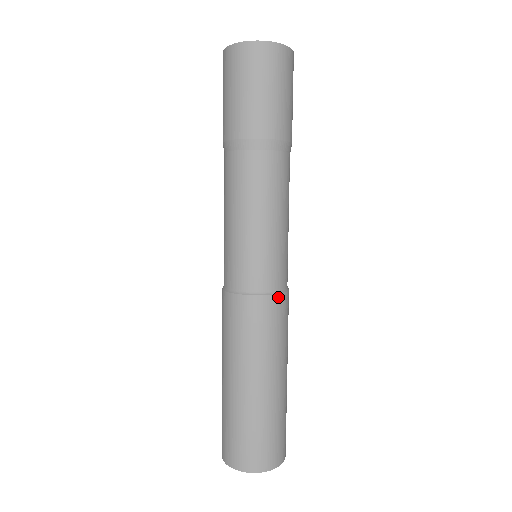
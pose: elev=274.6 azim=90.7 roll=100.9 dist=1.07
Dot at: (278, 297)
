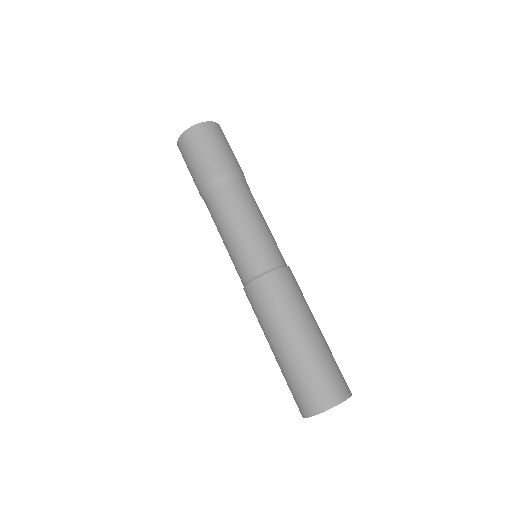
Dot at: (287, 269)
